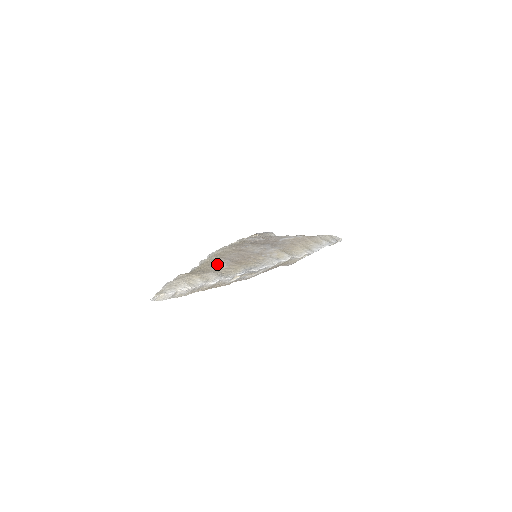
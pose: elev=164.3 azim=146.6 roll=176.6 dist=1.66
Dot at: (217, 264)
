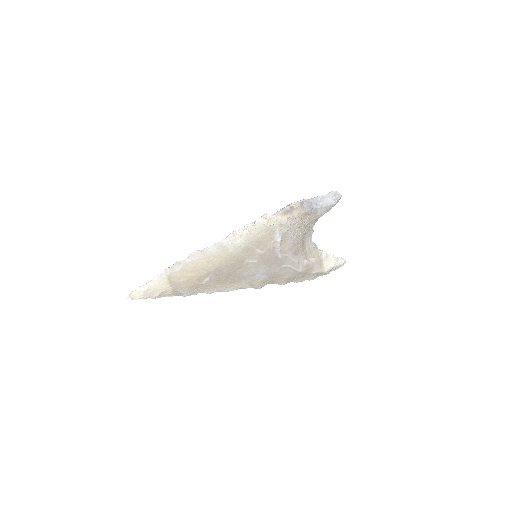
Dot at: (201, 278)
